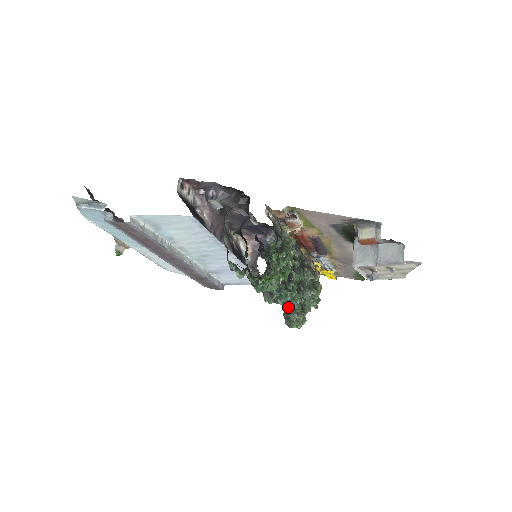
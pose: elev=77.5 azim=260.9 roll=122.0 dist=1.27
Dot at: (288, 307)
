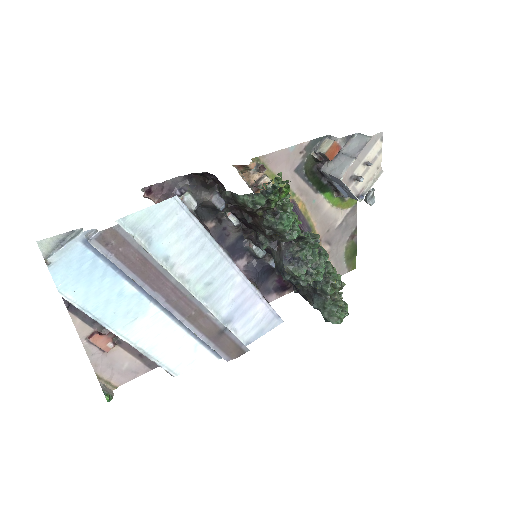
Dot at: (321, 304)
